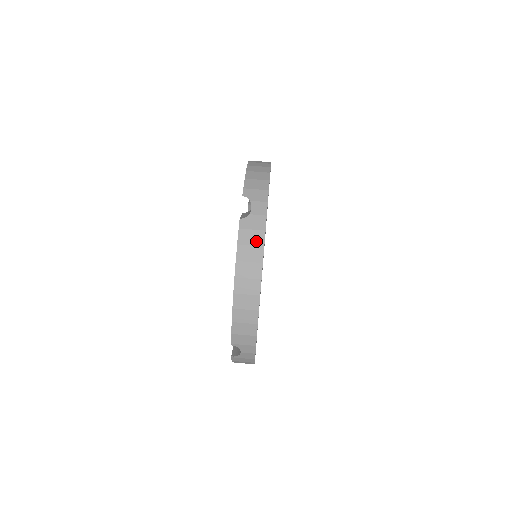
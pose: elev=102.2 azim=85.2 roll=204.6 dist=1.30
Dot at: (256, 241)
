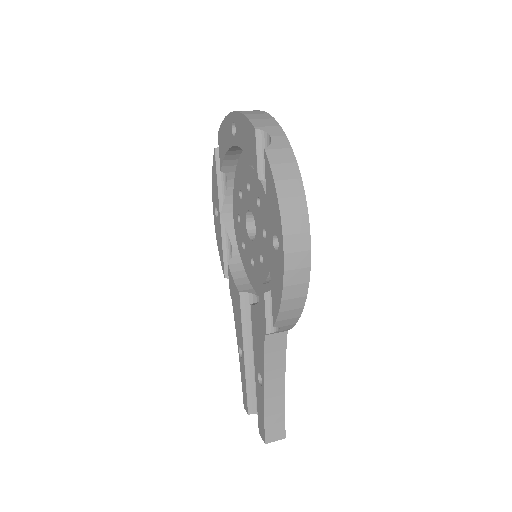
Dot at: occluded
